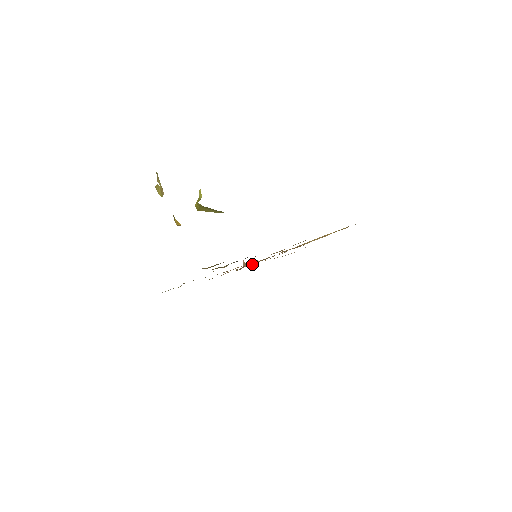
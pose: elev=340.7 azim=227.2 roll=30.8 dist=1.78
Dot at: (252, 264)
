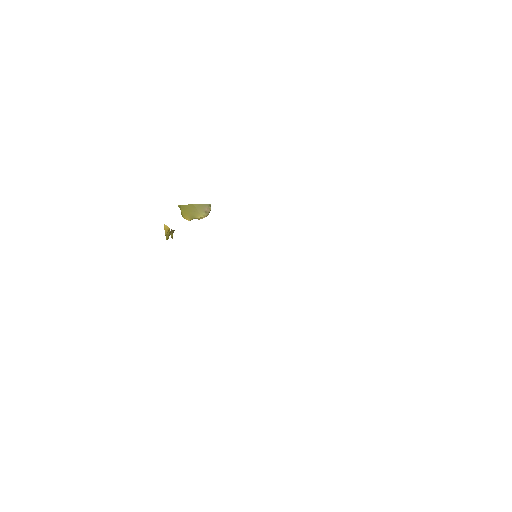
Dot at: occluded
